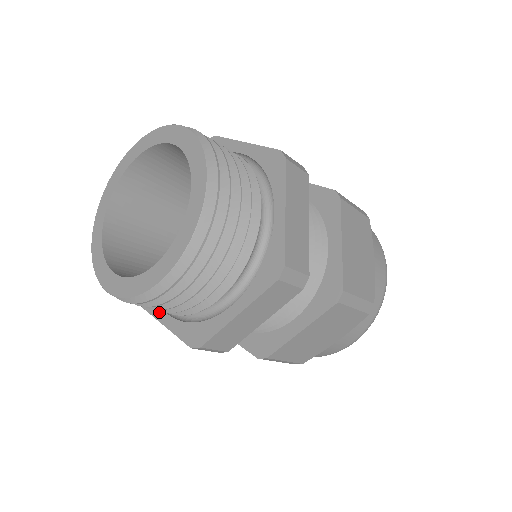
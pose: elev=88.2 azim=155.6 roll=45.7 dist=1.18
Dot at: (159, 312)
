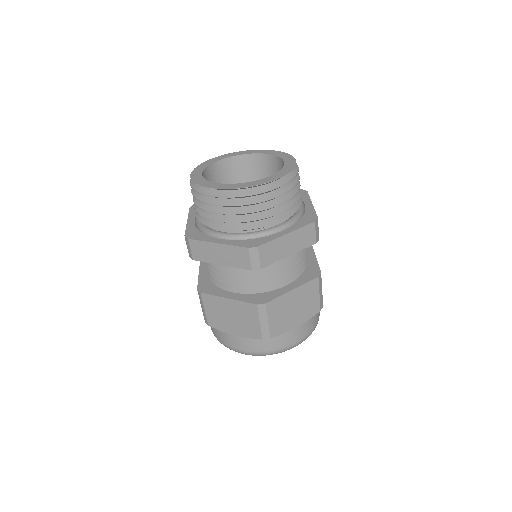
Dot at: (212, 239)
